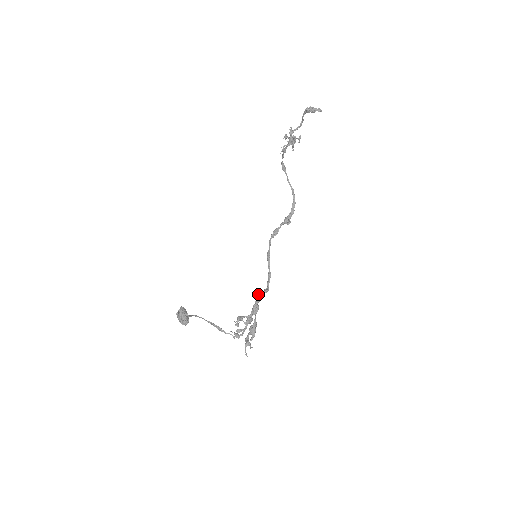
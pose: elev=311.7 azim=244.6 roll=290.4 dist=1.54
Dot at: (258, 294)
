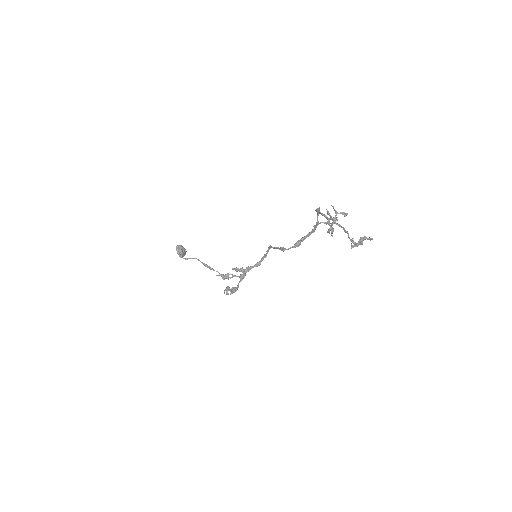
Dot at: (249, 267)
